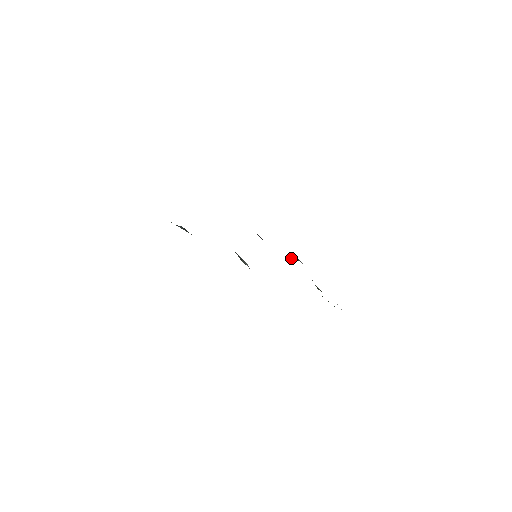
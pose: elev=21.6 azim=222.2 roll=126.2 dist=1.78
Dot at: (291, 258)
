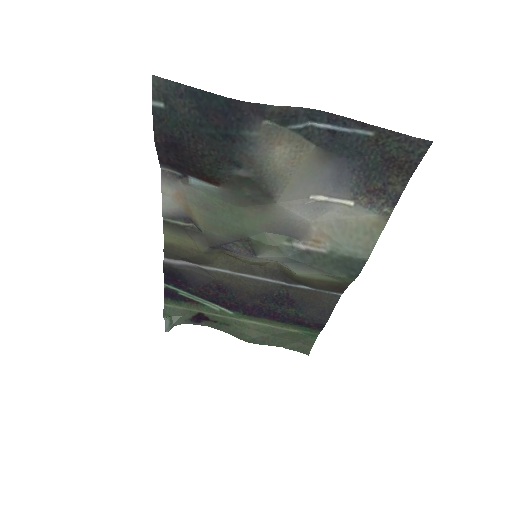
Dot at: (171, 324)
